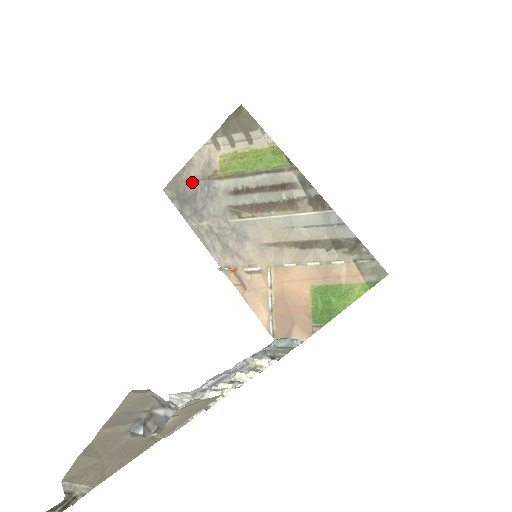
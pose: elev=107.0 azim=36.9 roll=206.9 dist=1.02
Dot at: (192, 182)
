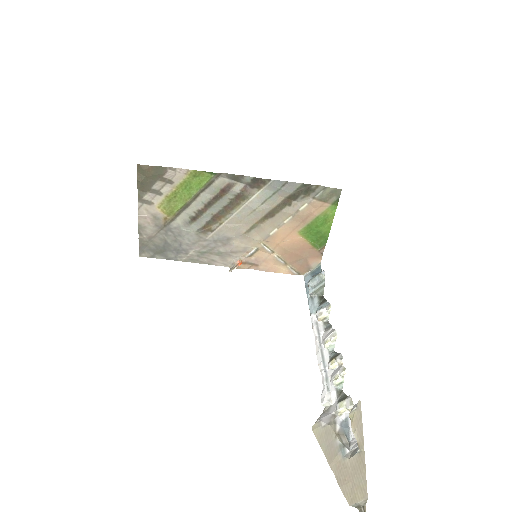
Dot at: (155, 237)
